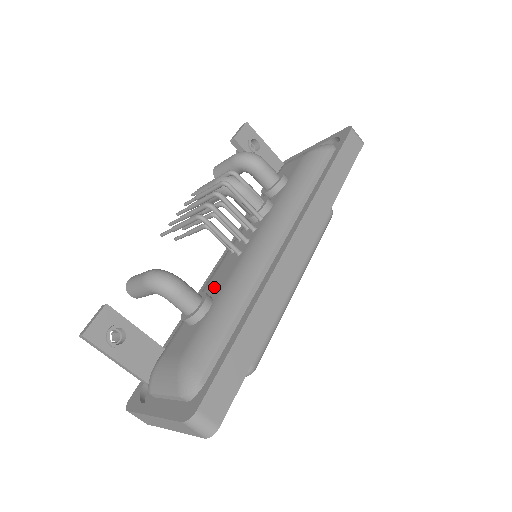
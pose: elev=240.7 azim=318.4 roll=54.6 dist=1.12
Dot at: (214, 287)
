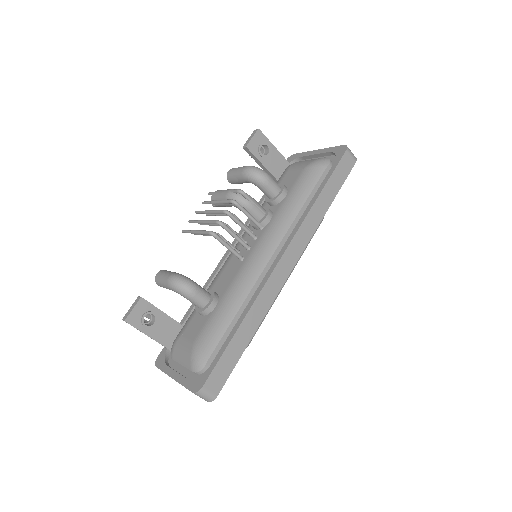
Dot at: (221, 285)
